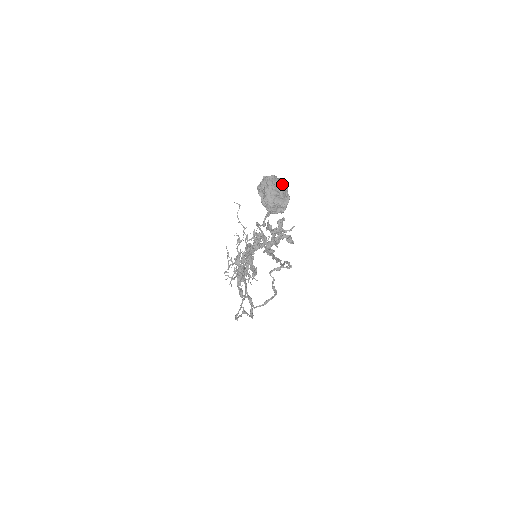
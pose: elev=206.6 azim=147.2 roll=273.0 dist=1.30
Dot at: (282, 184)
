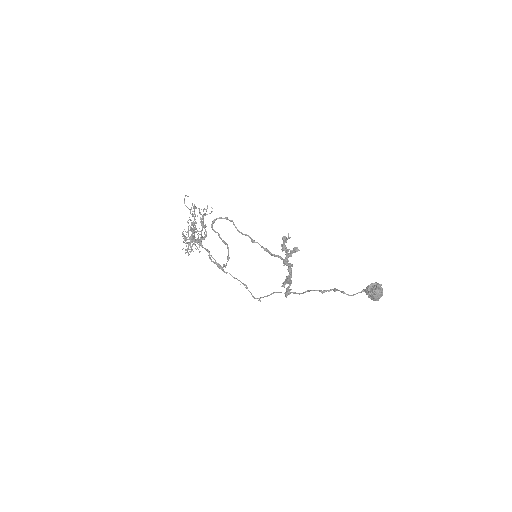
Dot at: occluded
